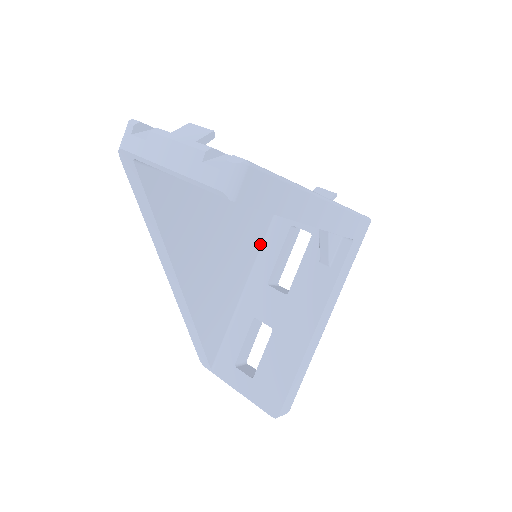
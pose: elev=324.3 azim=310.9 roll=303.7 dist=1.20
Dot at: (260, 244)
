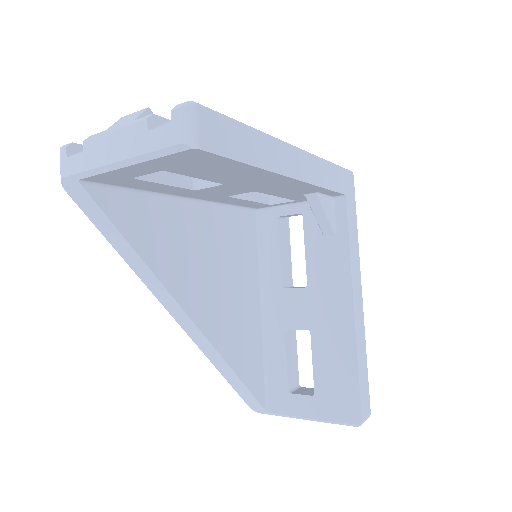
Dot at: (256, 252)
